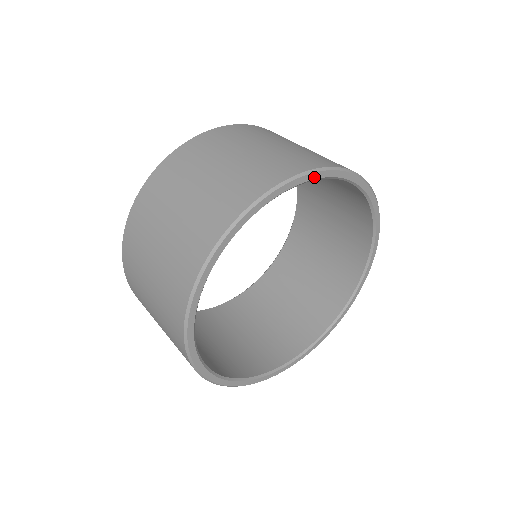
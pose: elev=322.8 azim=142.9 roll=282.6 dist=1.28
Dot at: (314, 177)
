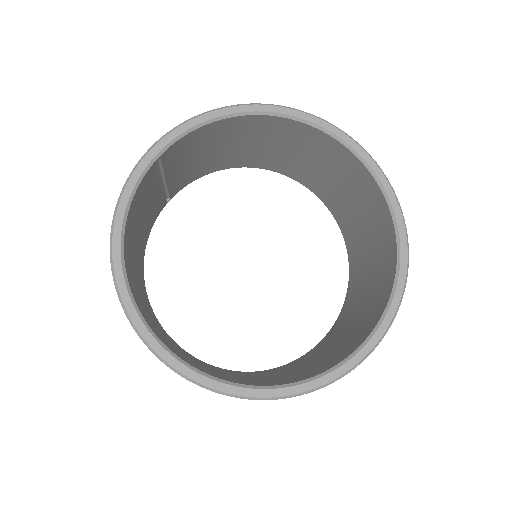
Dot at: (189, 127)
